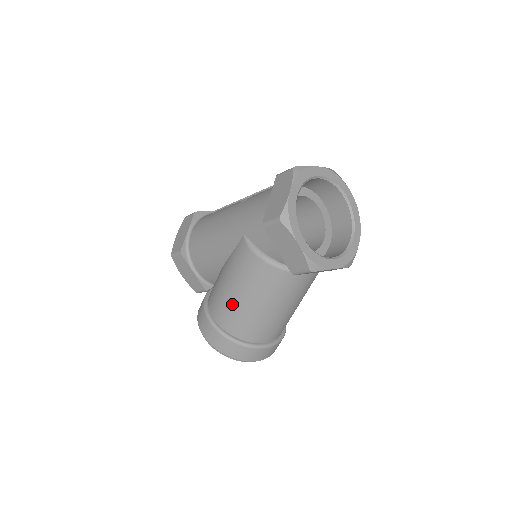
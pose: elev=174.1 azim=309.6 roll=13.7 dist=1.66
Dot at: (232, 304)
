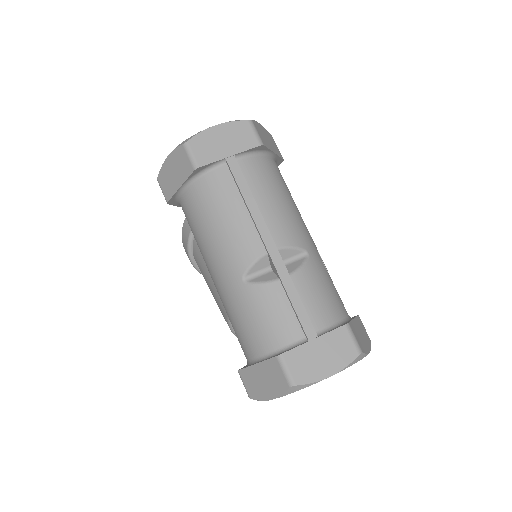
Dot at: occluded
